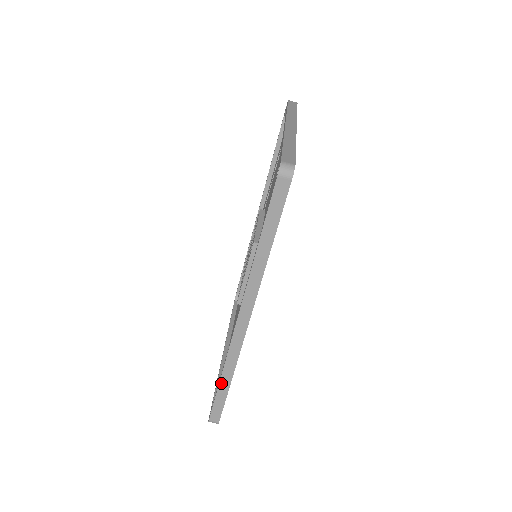
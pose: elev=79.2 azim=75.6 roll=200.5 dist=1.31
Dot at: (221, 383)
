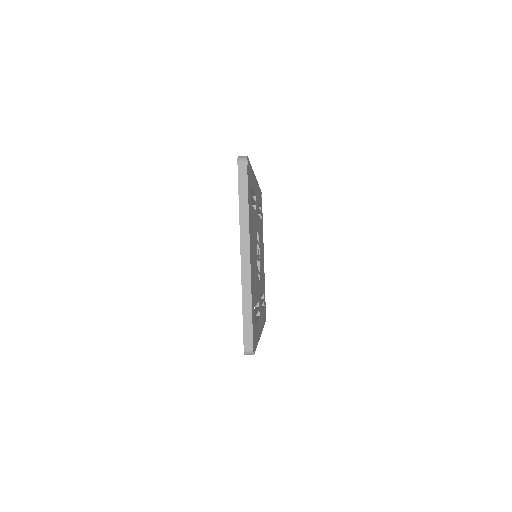
Dot at: occluded
